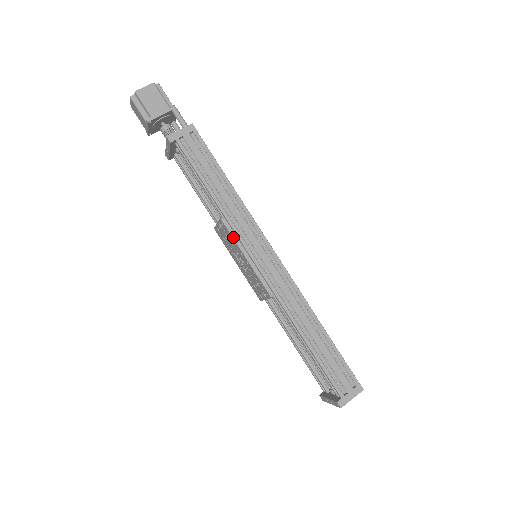
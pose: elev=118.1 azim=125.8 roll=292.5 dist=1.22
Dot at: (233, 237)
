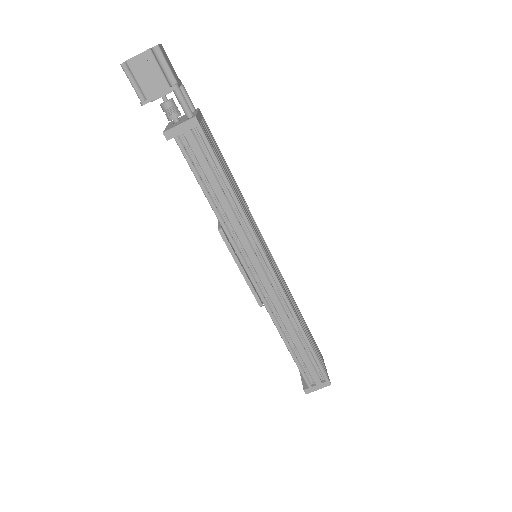
Dot at: (230, 250)
